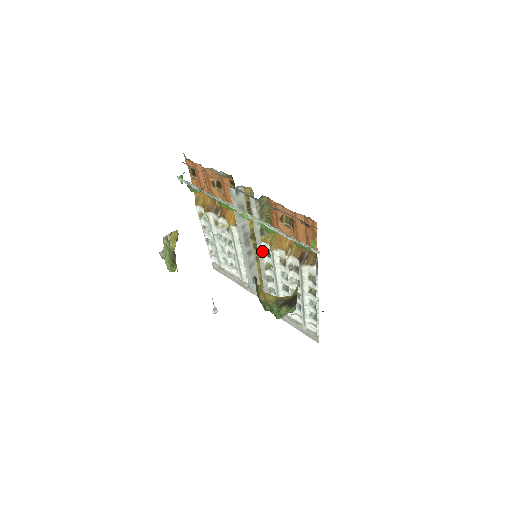
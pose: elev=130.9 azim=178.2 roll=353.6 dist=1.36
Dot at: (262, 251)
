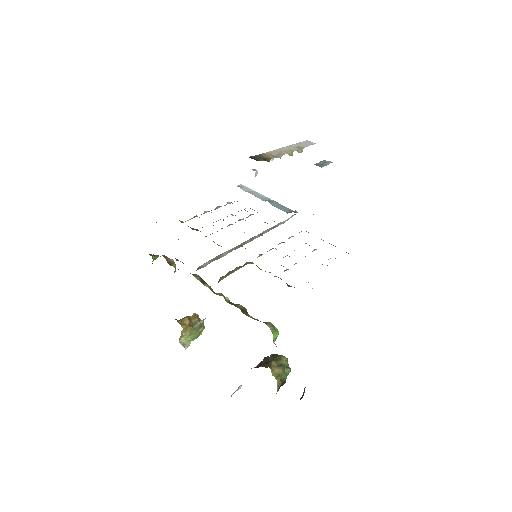
Dot at: (257, 257)
